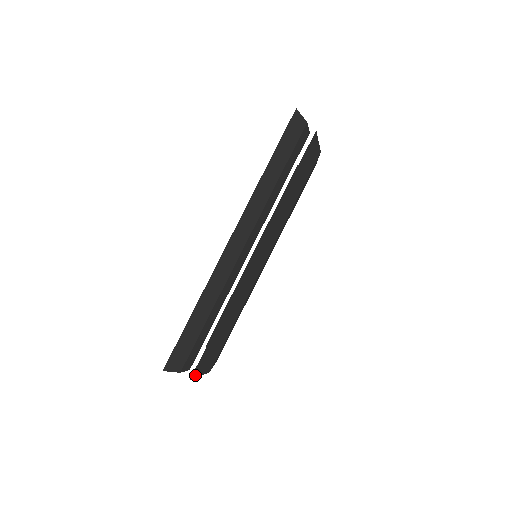
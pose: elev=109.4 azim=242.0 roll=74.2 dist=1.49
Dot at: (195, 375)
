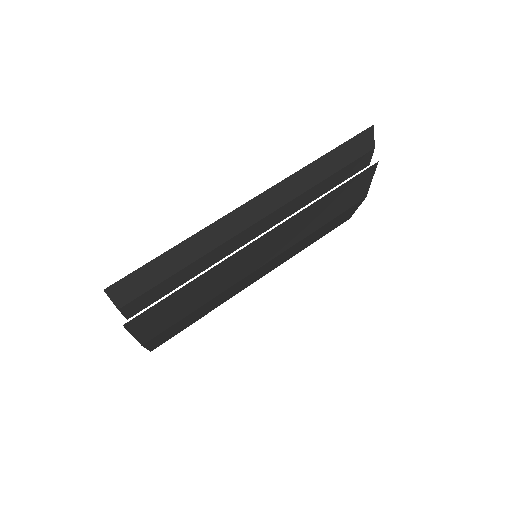
Dot at: (130, 327)
